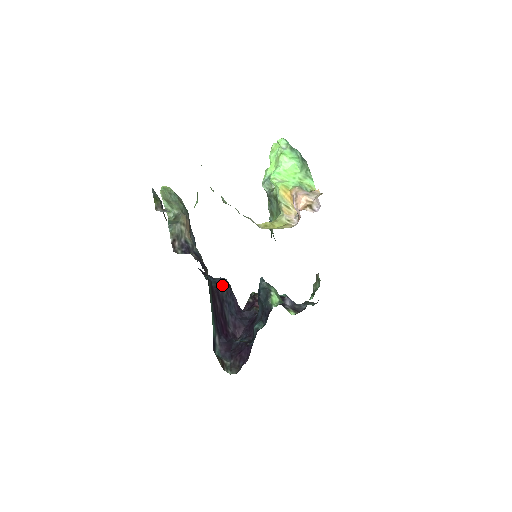
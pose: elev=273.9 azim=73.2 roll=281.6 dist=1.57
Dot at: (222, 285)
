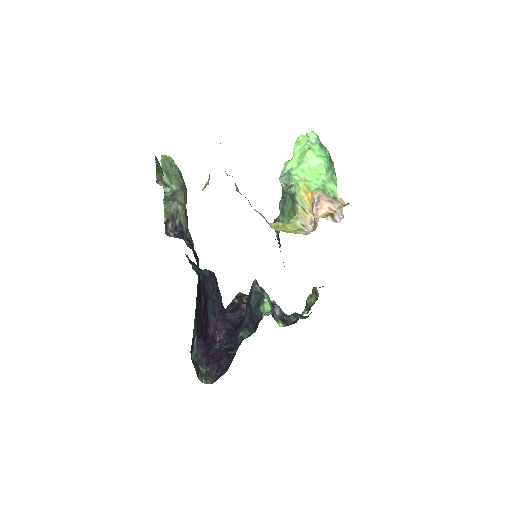
Dot at: (209, 279)
